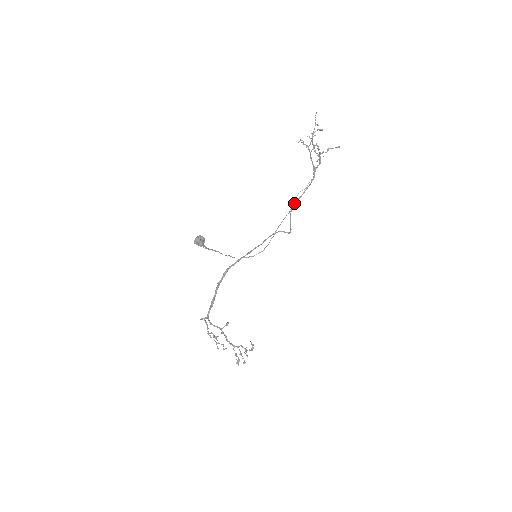
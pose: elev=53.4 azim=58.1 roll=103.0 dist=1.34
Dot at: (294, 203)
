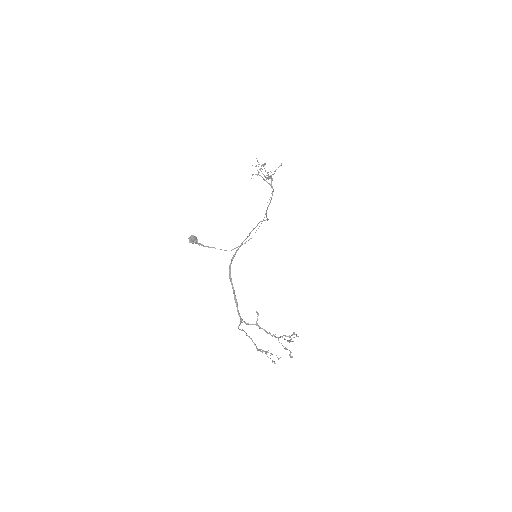
Dot at: (266, 210)
